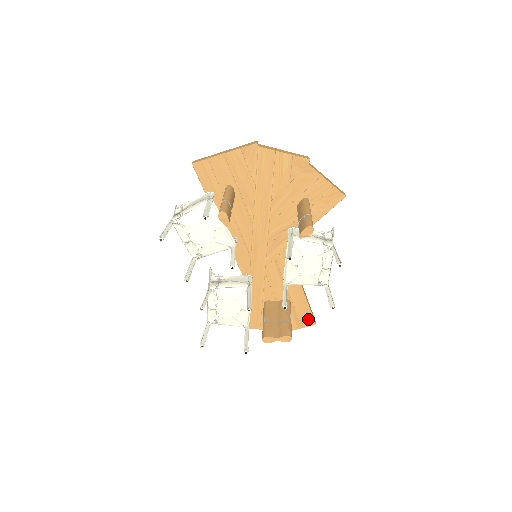
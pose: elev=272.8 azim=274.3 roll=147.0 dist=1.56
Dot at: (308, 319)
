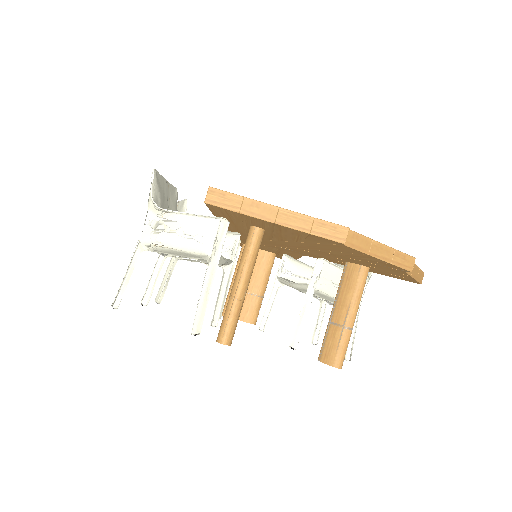
Dot at: occluded
